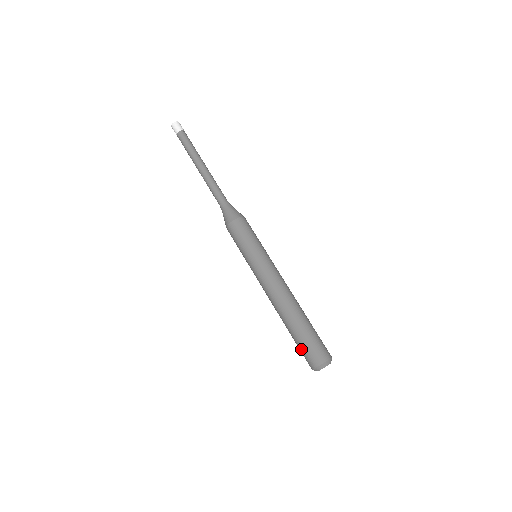
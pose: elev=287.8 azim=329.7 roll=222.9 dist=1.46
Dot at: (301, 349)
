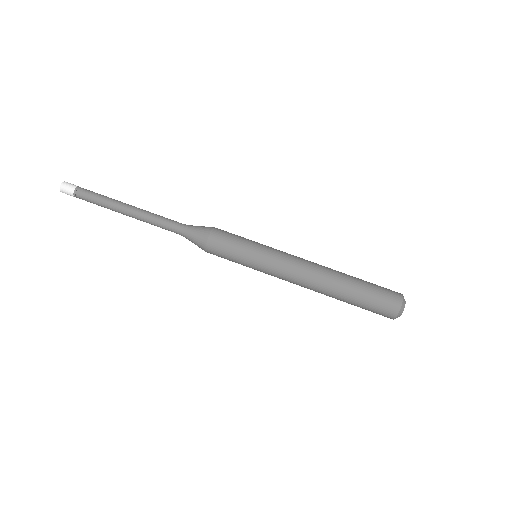
Dot at: (369, 310)
